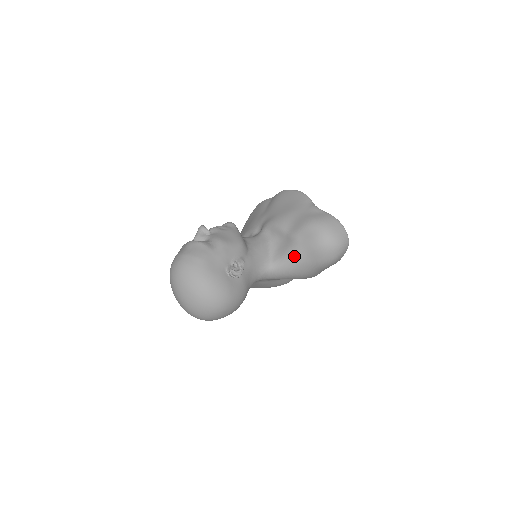
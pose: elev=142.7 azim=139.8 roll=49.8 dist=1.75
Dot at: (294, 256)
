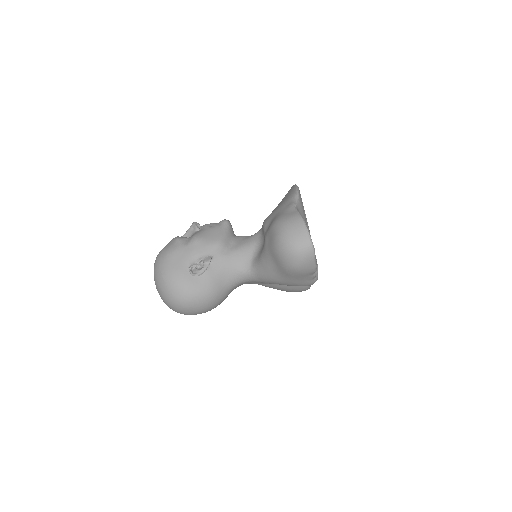
Dot at: (264, 259)
